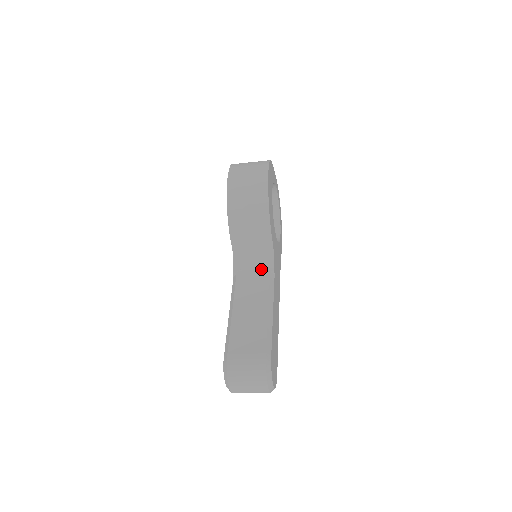
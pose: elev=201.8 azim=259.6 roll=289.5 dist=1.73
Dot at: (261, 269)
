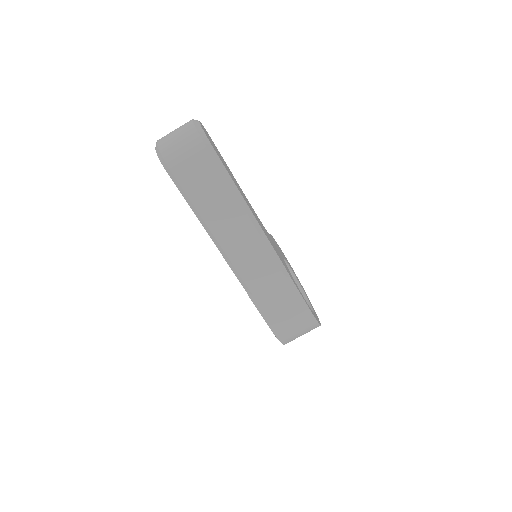
Dot at: occluded
